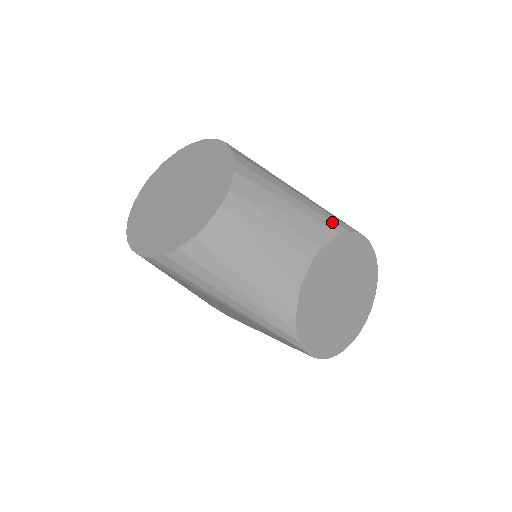
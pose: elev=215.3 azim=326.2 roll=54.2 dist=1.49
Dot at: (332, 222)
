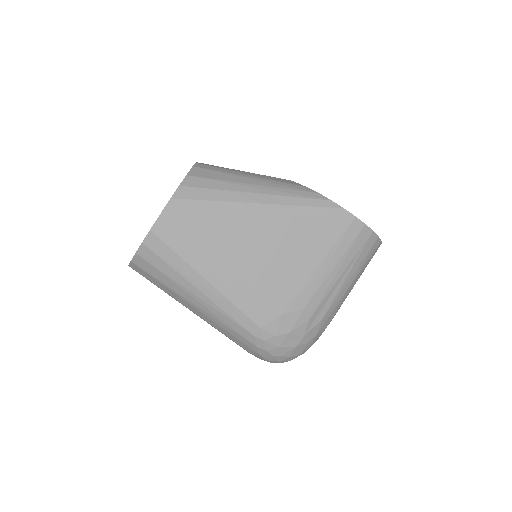
Dot at: occluded
